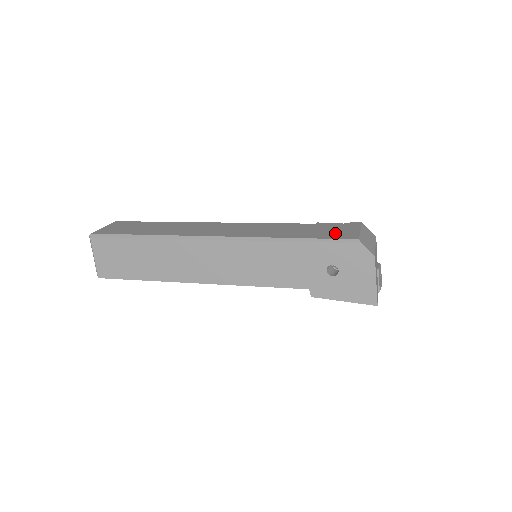
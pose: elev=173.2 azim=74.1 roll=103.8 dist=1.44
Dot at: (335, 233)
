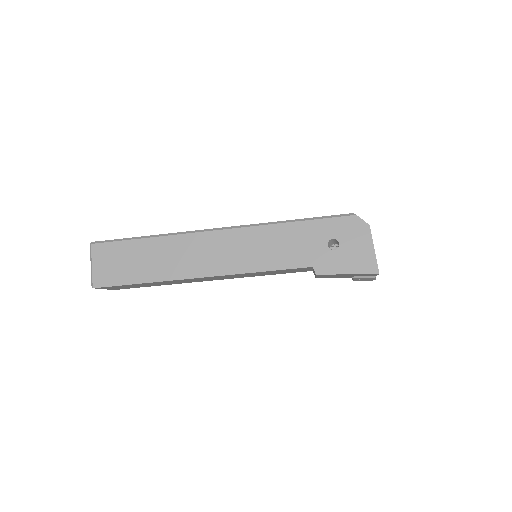
Dot at: occluded
